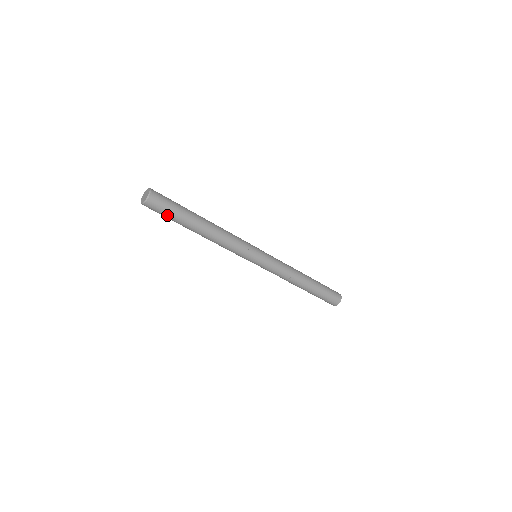
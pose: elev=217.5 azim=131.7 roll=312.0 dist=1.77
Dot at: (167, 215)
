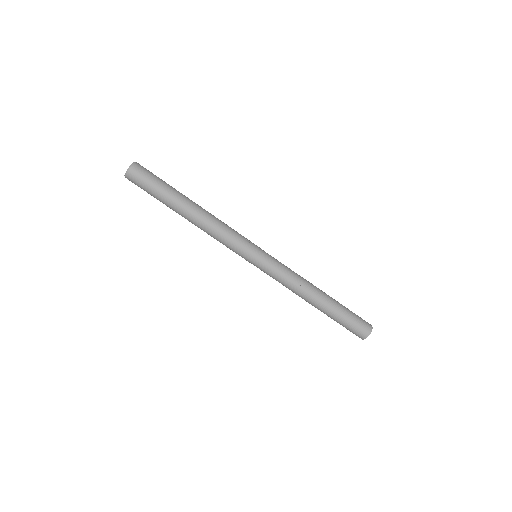
Dot at: (153, 185)
